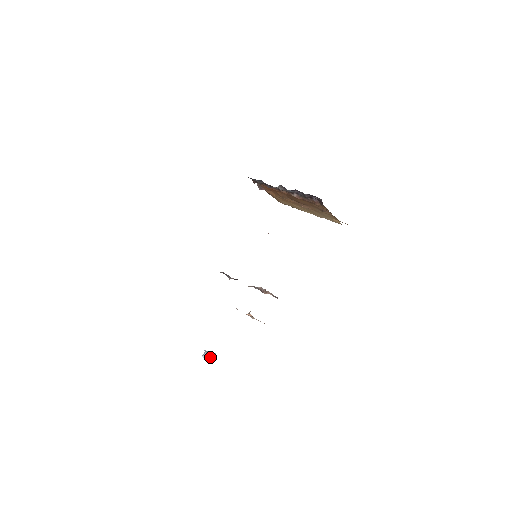
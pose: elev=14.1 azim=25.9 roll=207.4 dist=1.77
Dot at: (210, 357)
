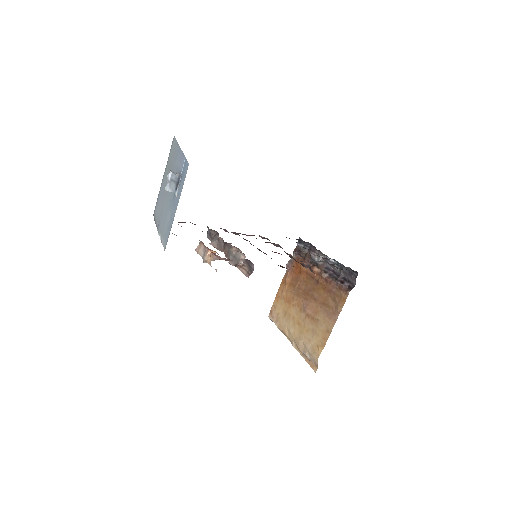
Dot at: (171, 185)
